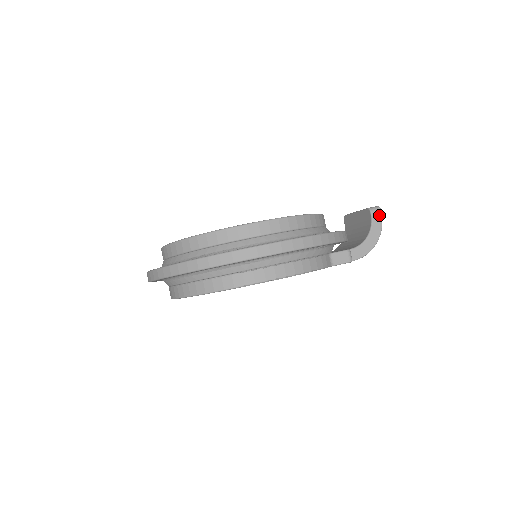
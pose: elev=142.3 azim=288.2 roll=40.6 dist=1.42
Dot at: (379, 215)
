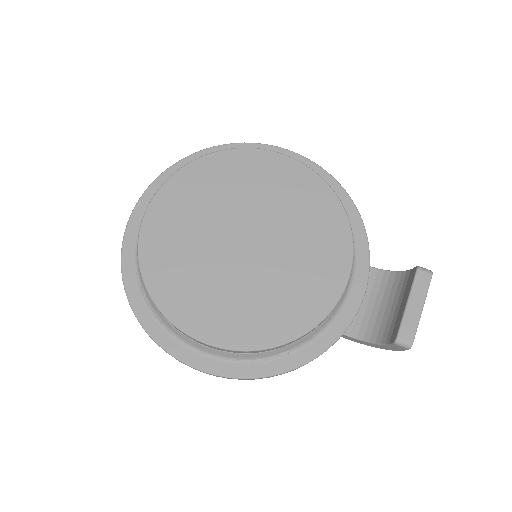
Dot at: (402, 349)
